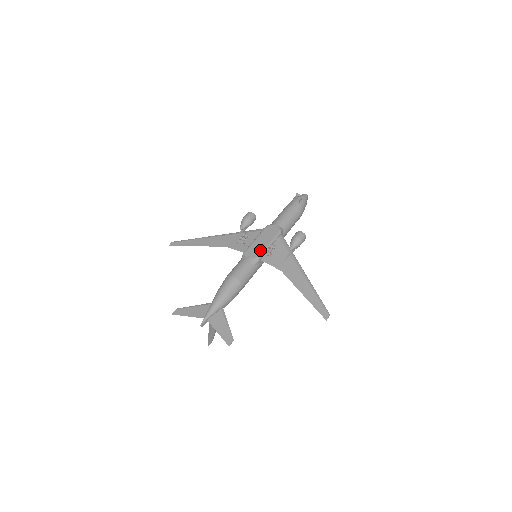
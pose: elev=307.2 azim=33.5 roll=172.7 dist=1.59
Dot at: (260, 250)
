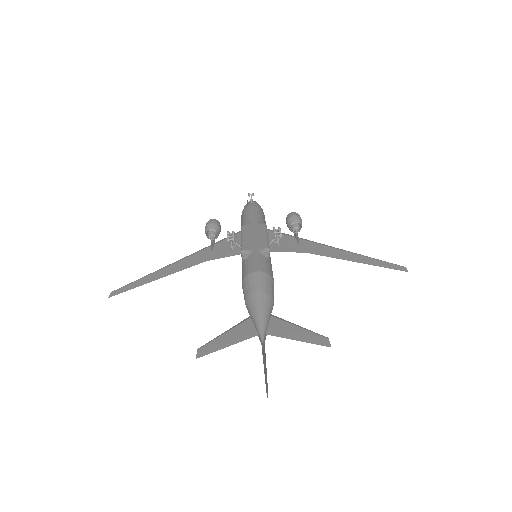
Dot at: (261, 242)
